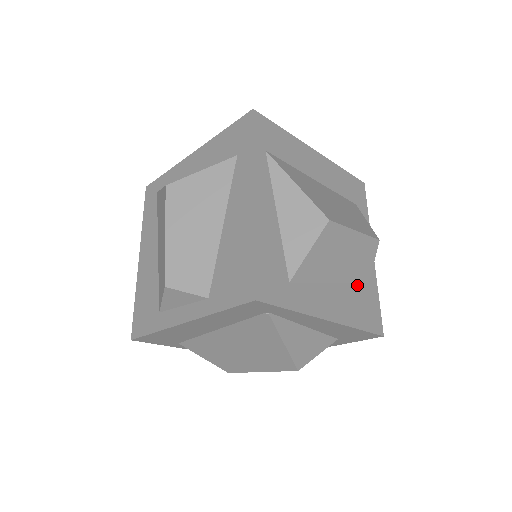
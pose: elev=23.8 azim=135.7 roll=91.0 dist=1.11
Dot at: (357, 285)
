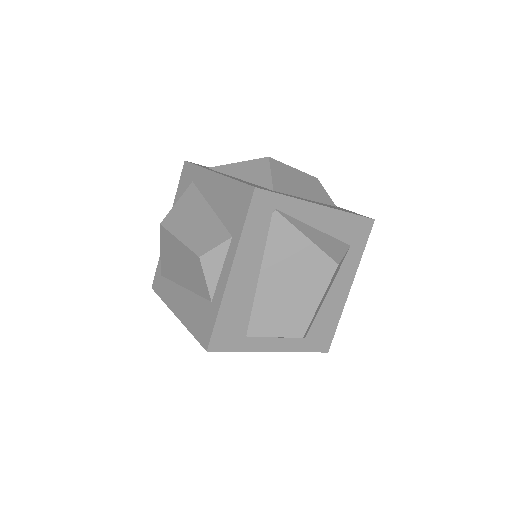
Dot at: occluded
